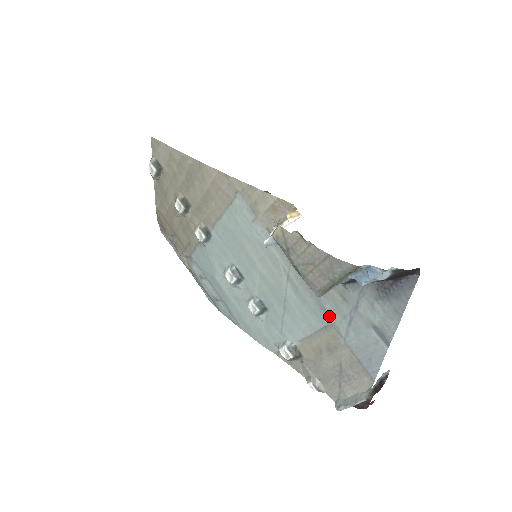
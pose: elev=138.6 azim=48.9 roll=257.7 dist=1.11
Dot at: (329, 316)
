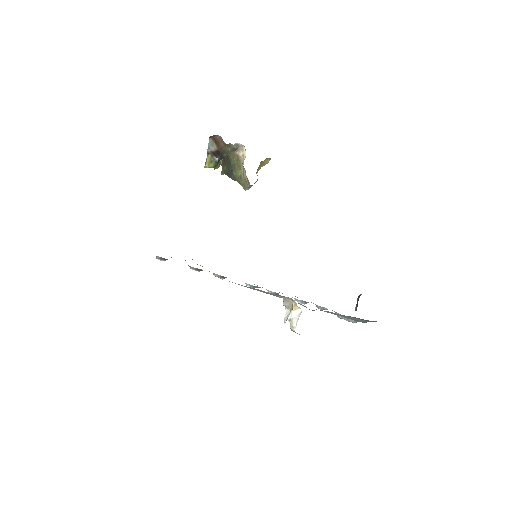
Dot at: (327, 312)
